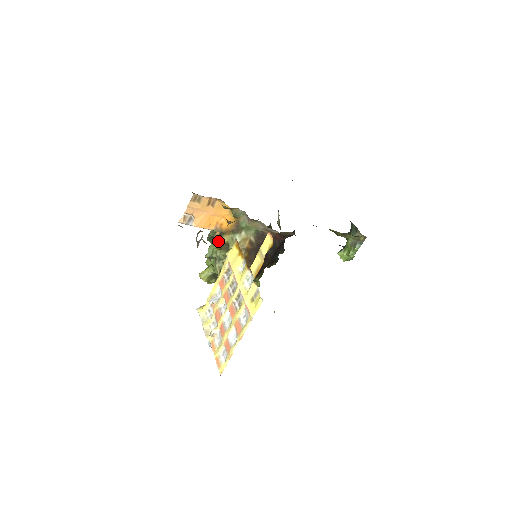
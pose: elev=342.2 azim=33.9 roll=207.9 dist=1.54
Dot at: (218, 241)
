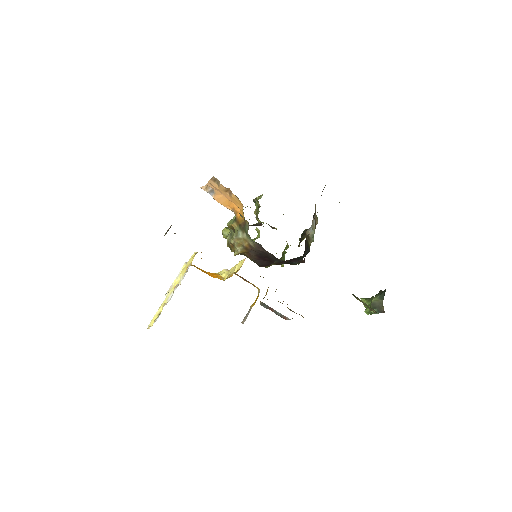
Dot at: (230, 222)
